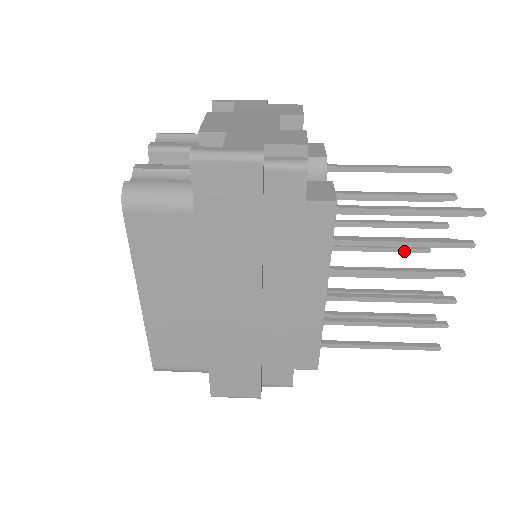
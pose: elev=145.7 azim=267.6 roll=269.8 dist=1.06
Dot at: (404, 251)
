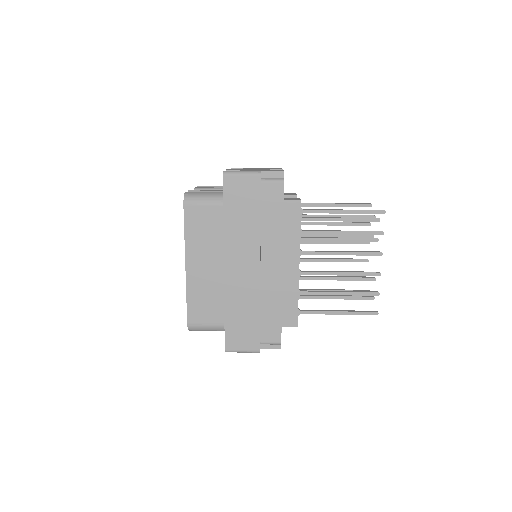
Dot at: (352, 261)
